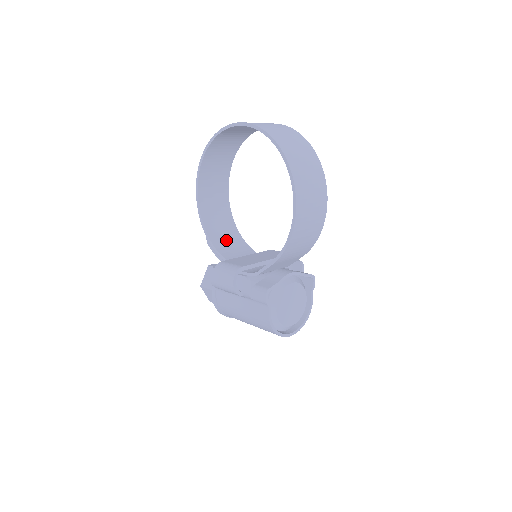
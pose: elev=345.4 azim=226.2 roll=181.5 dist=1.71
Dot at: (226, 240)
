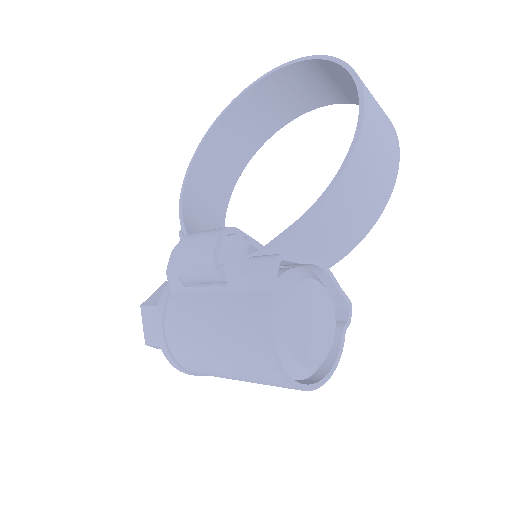
Dot at: occluded
